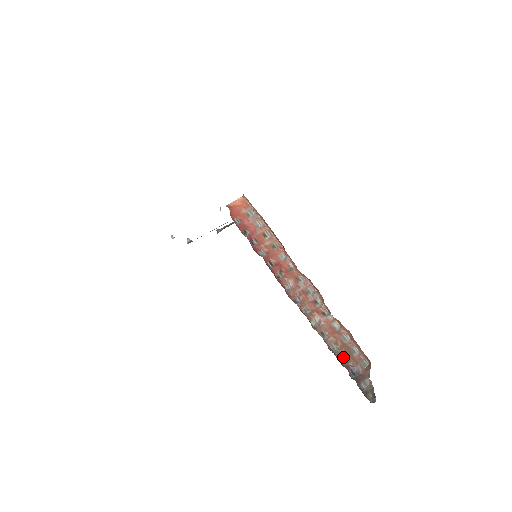
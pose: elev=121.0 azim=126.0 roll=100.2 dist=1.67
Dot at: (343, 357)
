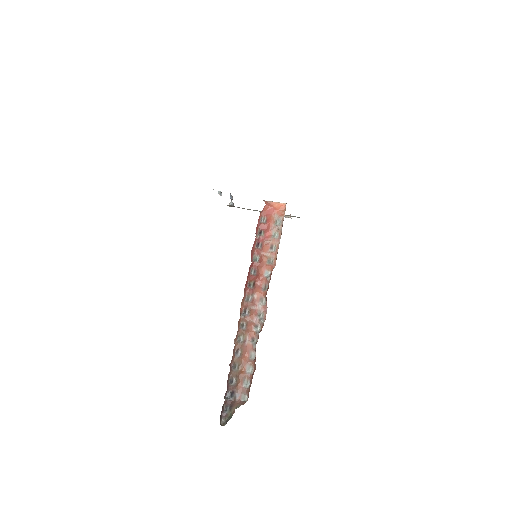
Dot at: (235, 379)
